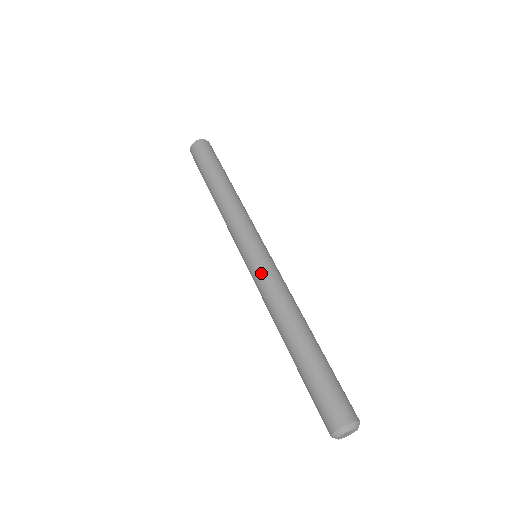
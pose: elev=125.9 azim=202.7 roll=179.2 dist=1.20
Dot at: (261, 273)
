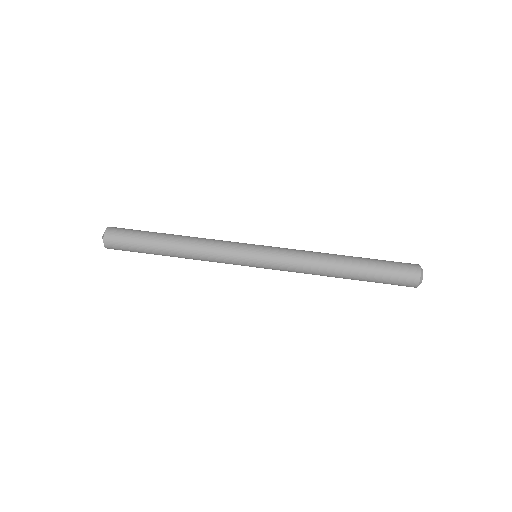
Dot at: (279, 266)
